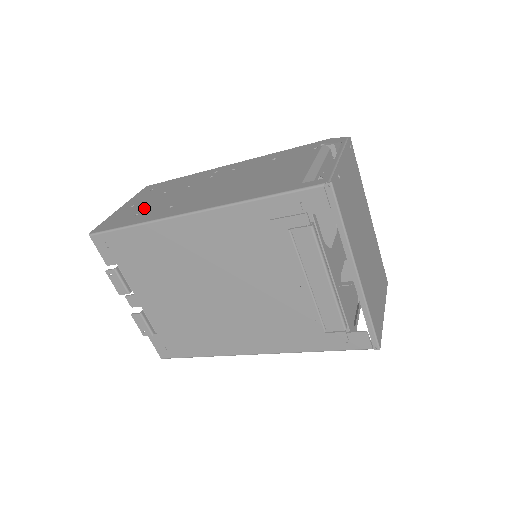
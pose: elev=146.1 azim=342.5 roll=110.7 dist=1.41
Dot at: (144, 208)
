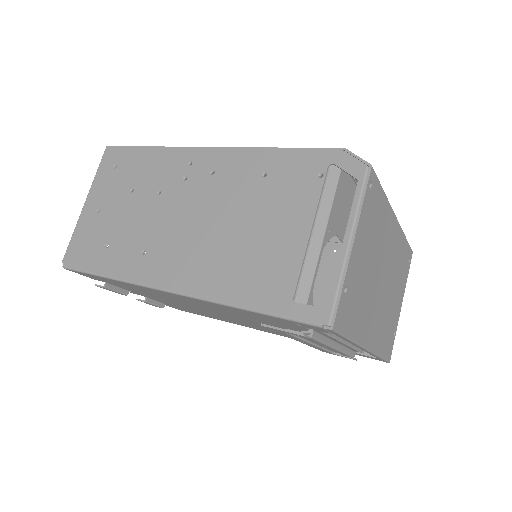
Dot at: (113, 231)
